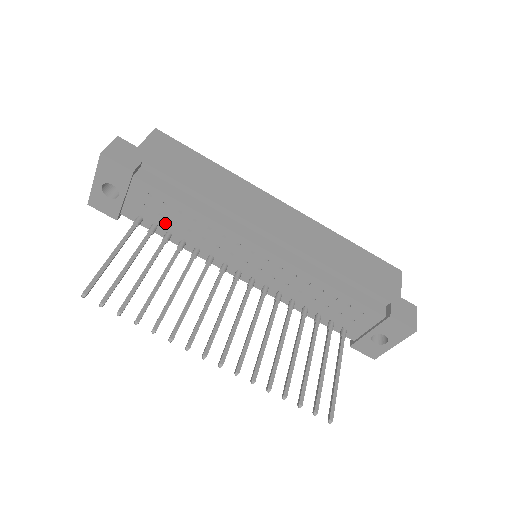
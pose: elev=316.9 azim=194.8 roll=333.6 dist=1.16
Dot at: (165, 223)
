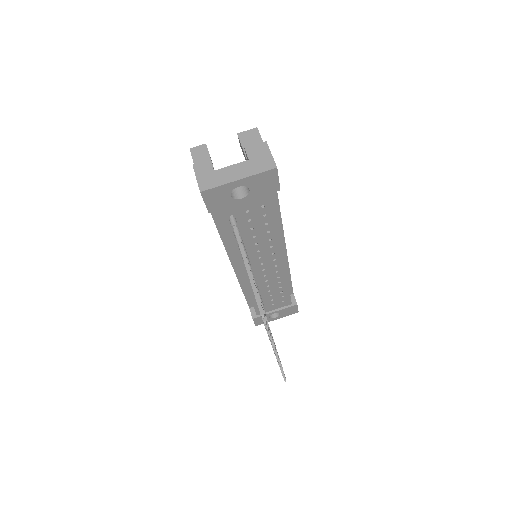
Dot at: (244, 227)
